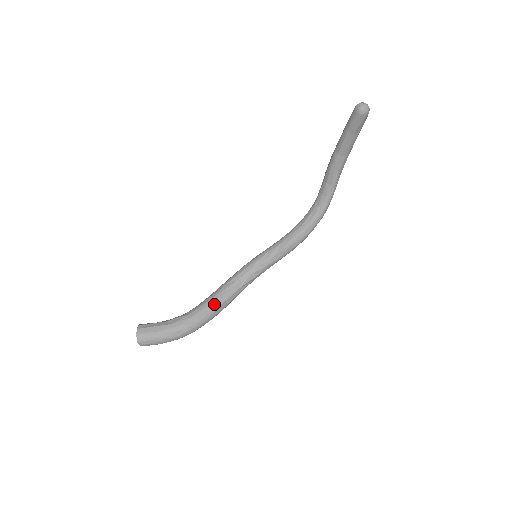
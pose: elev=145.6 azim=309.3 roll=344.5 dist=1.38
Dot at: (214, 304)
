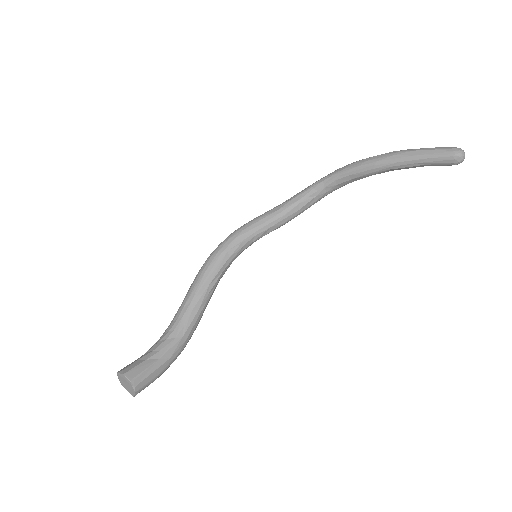
Dot at: (203, 312)
